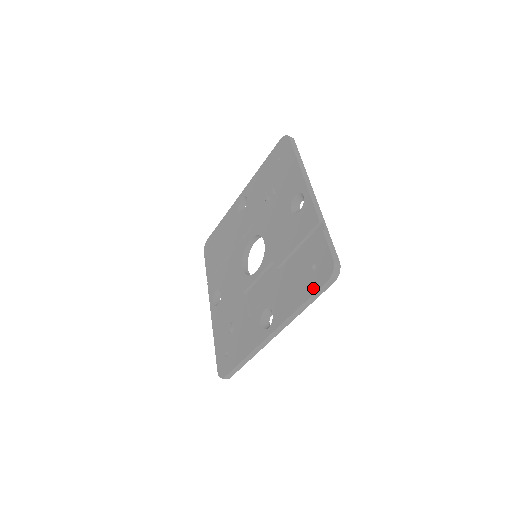
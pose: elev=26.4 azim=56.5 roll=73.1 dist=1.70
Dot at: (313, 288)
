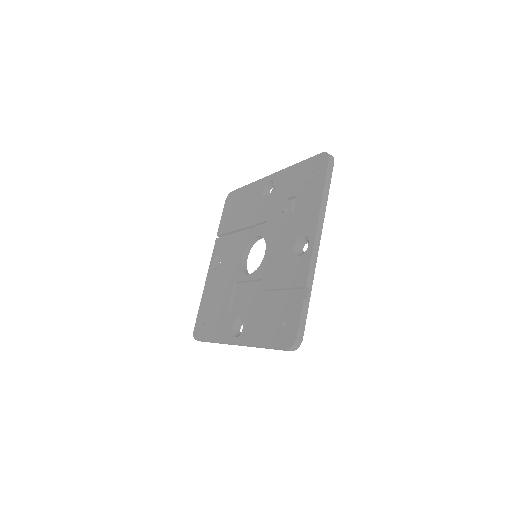
Dot at: (274, 343)
